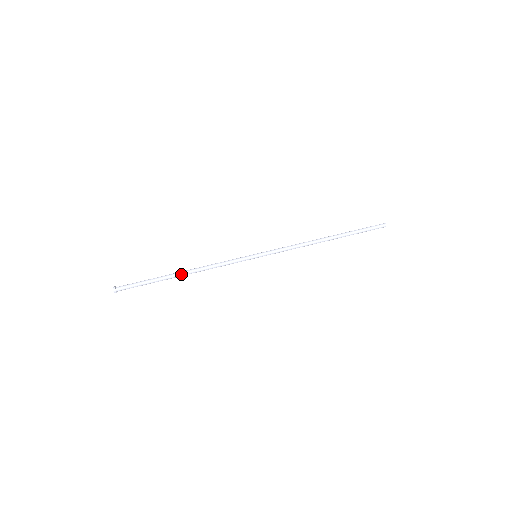
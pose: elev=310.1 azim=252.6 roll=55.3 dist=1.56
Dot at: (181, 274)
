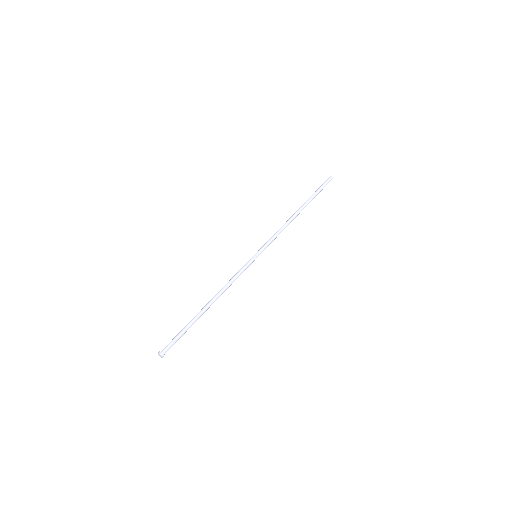
Dot at: (207, 306)
